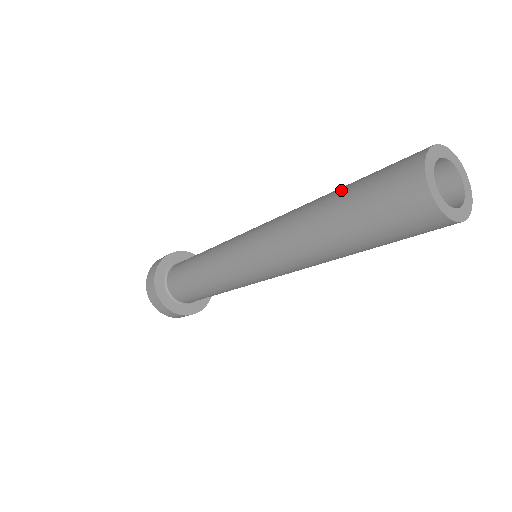
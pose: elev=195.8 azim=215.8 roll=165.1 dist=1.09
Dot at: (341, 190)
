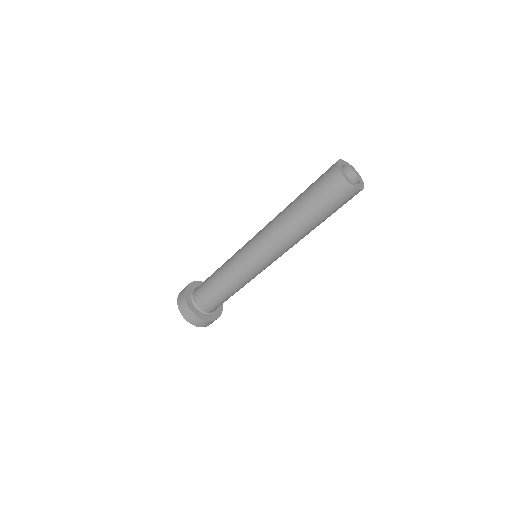
Dot at: occluded
